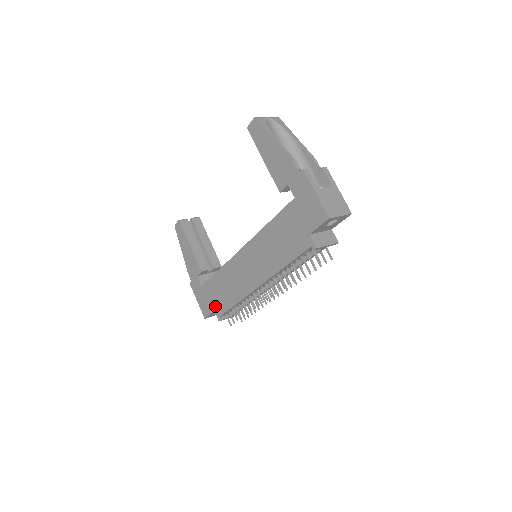
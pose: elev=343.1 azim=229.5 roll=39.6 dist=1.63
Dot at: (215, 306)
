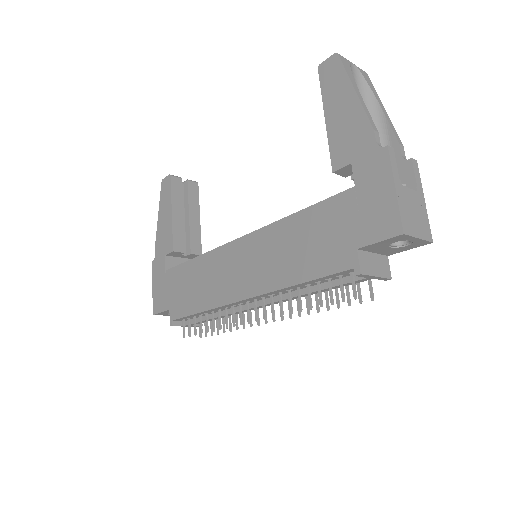
Dot at: (173, 303)
